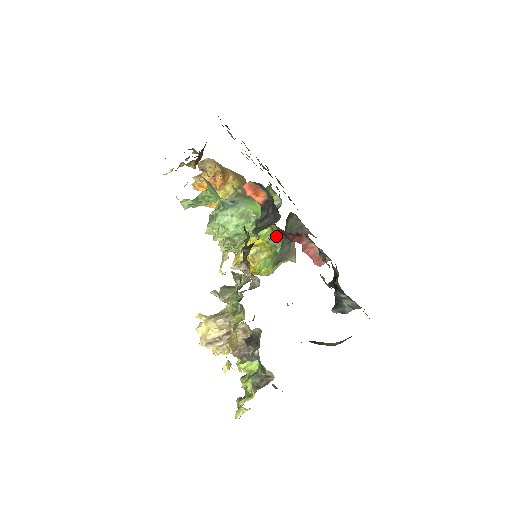
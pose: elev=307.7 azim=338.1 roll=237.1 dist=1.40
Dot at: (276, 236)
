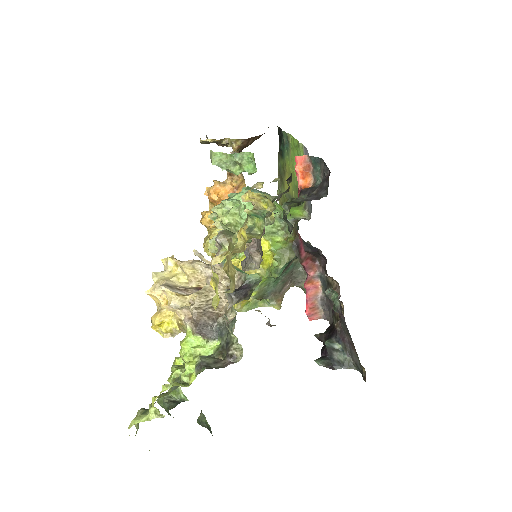
Dot at: (287, 249)
